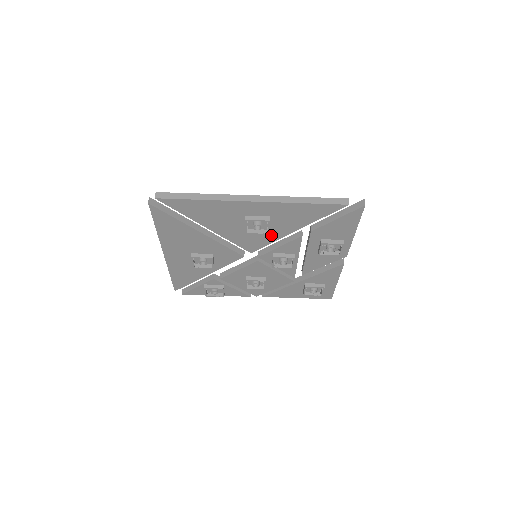
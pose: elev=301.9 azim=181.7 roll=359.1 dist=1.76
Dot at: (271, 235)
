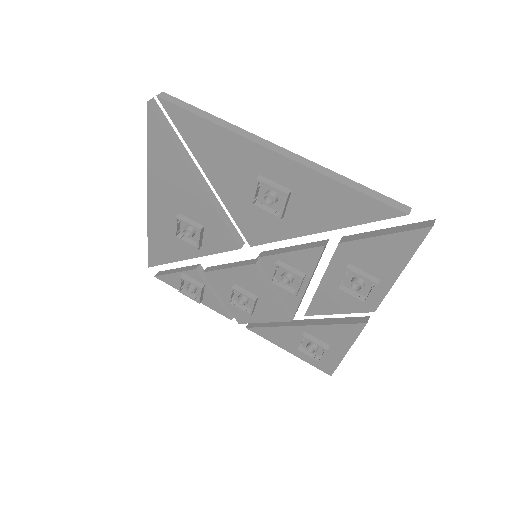
Dot at: (284, 226)
